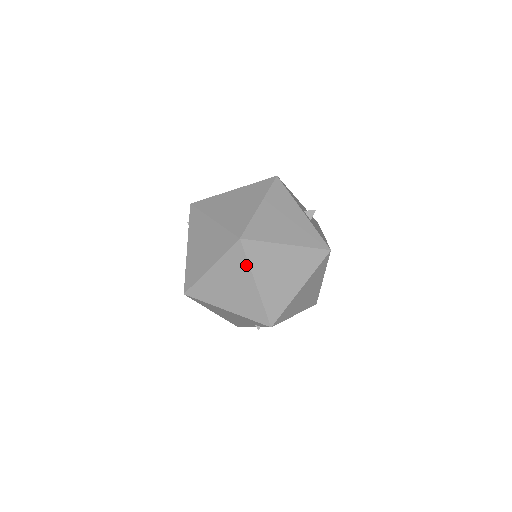
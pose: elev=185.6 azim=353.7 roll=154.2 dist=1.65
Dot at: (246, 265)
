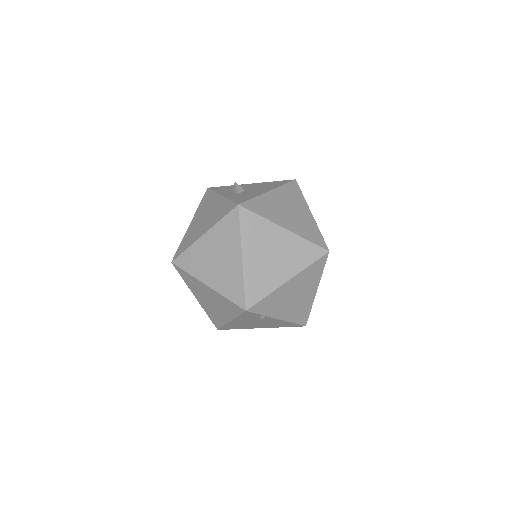
Dot at: (191, 277)
